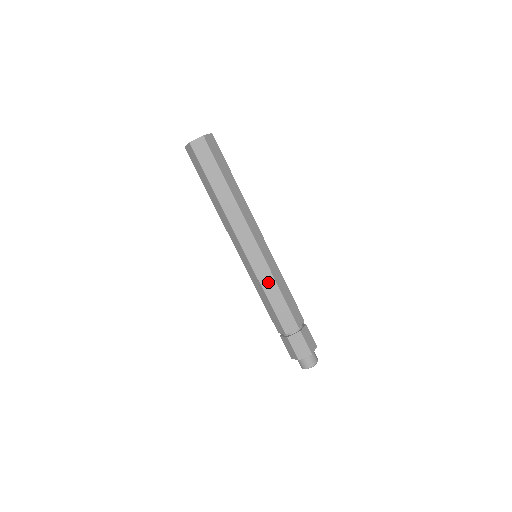
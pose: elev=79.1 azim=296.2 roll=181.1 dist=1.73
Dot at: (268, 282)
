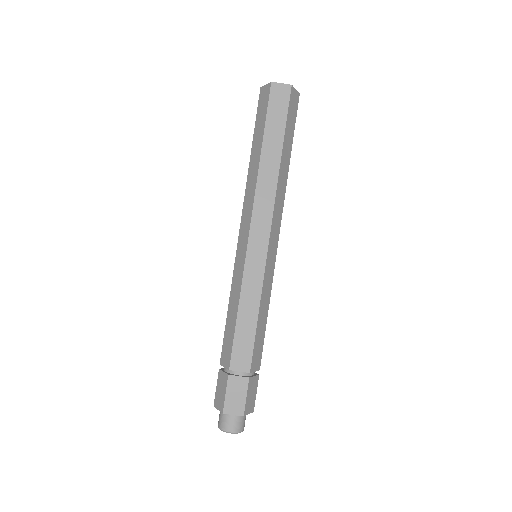
Dot at: (251, 292)
